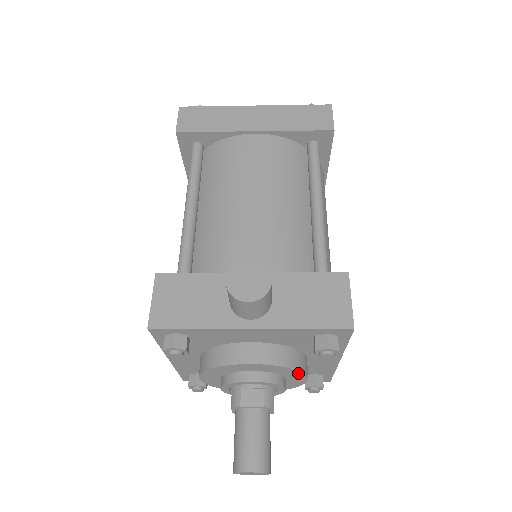
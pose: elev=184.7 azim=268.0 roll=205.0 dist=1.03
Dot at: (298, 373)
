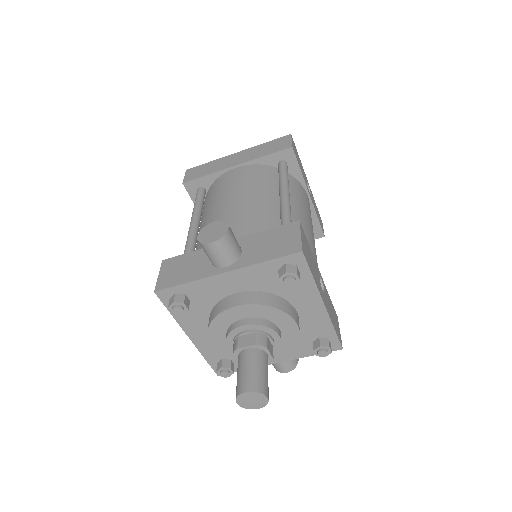
Dot at: (282, 314)
